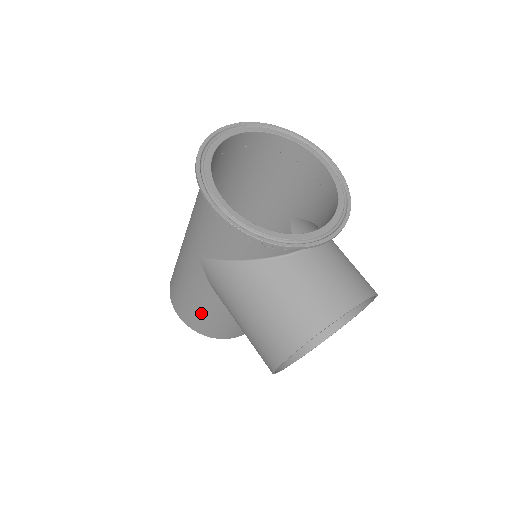
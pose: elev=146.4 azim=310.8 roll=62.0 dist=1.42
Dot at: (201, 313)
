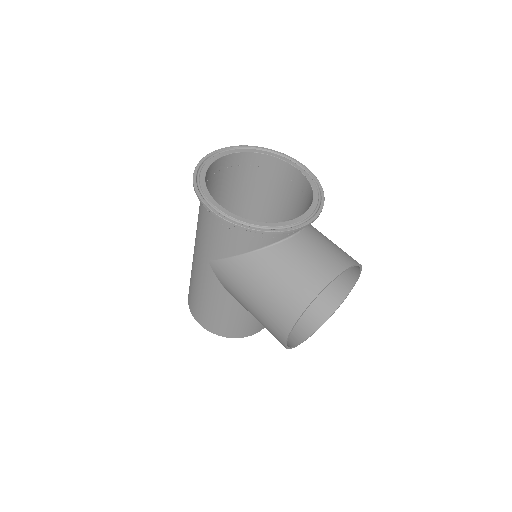
Dot at: (218, 314)
